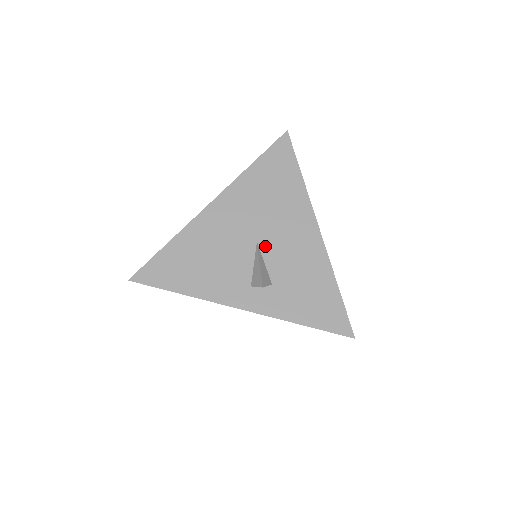
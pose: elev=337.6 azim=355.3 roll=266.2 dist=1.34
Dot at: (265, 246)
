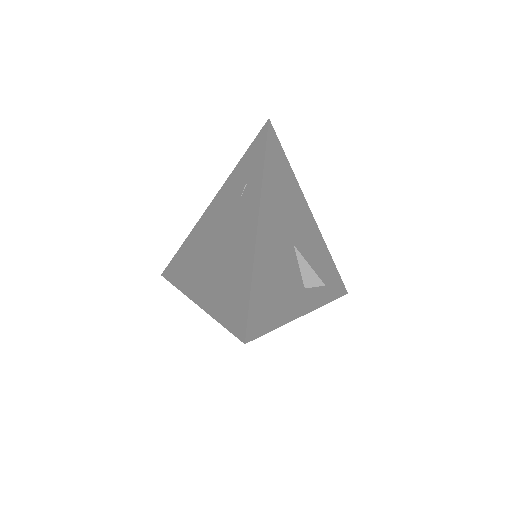
Dot at: (298, 246)
